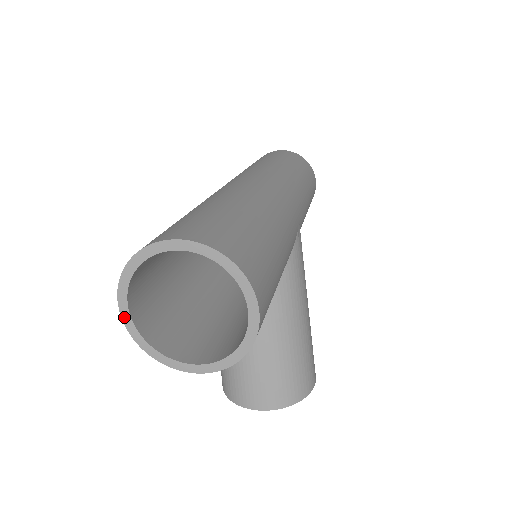
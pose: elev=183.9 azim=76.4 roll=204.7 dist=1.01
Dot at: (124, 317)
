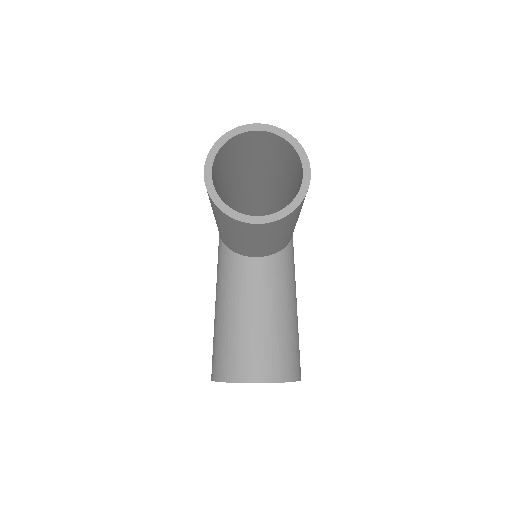
Dot at: (206, 178)
